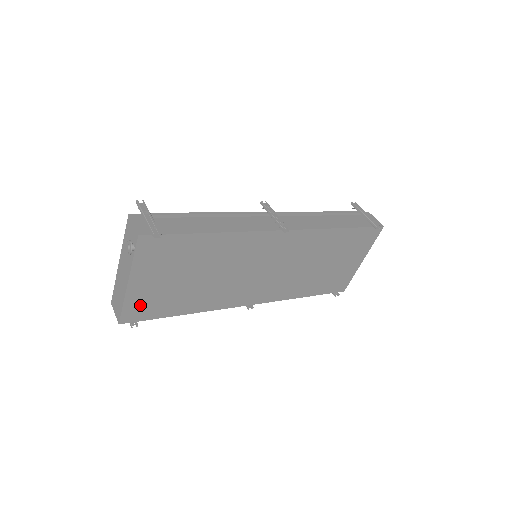
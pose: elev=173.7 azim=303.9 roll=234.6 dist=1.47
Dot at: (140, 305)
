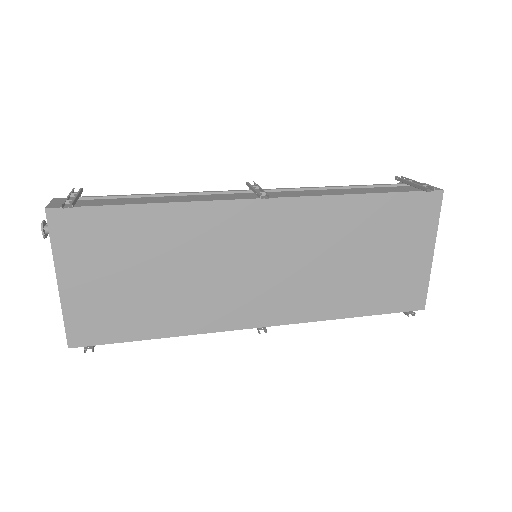
Dot at: (88, 319)
